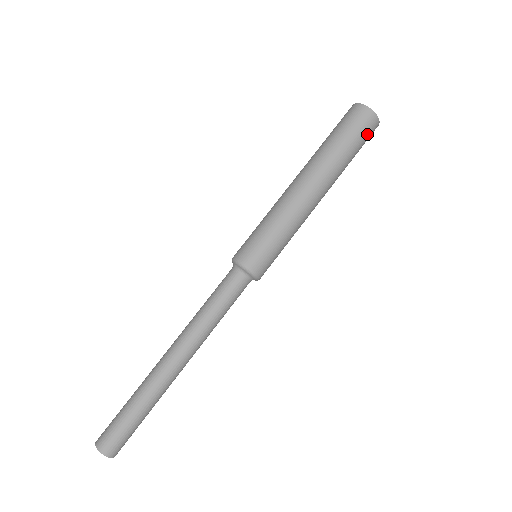
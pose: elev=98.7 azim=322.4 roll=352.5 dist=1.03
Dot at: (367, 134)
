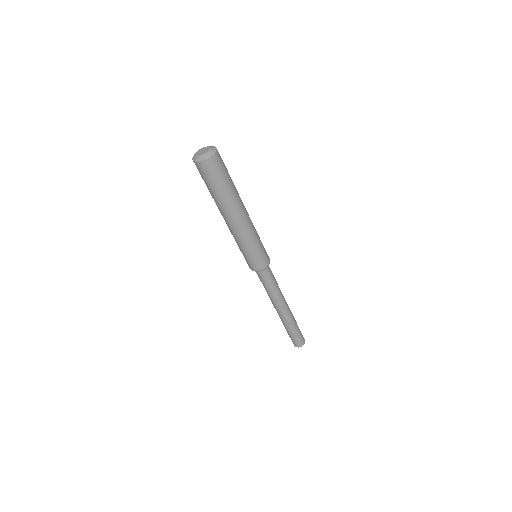
Dot at: (222, 165)
